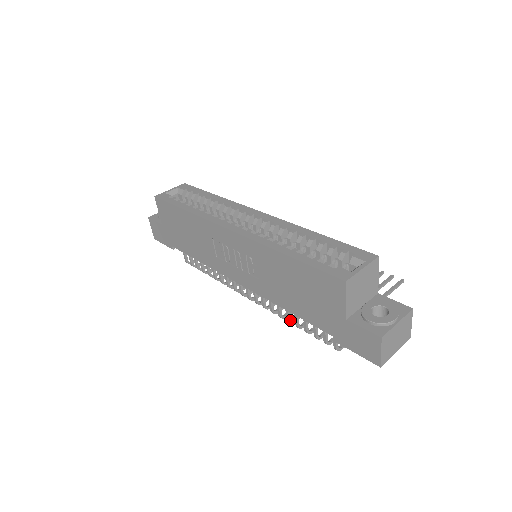
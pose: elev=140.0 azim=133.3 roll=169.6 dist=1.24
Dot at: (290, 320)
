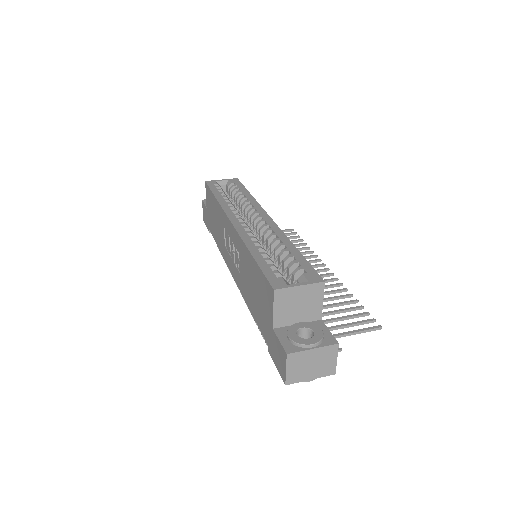
Dot at: occluded
